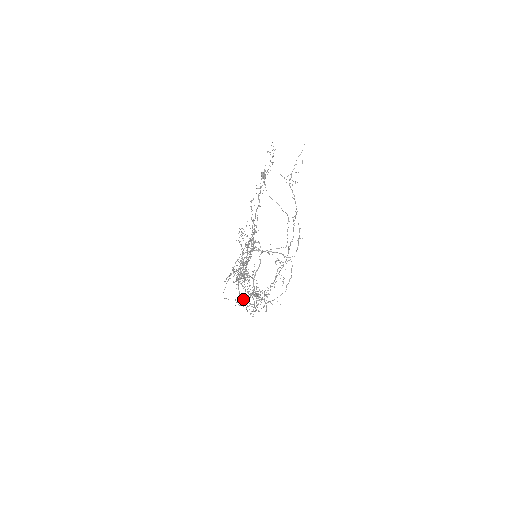
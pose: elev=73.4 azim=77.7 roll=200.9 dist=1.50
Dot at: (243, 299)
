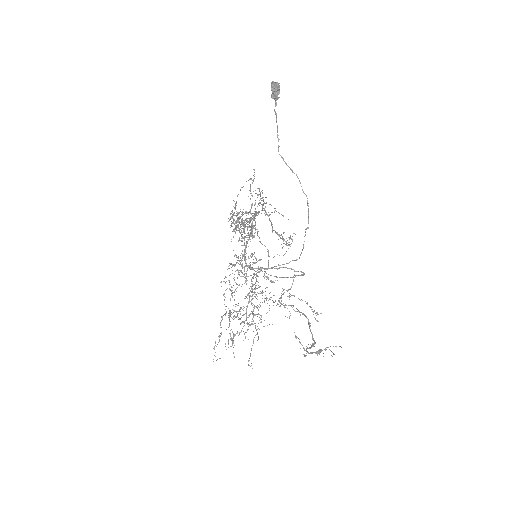
Dot at: (240, 232)
